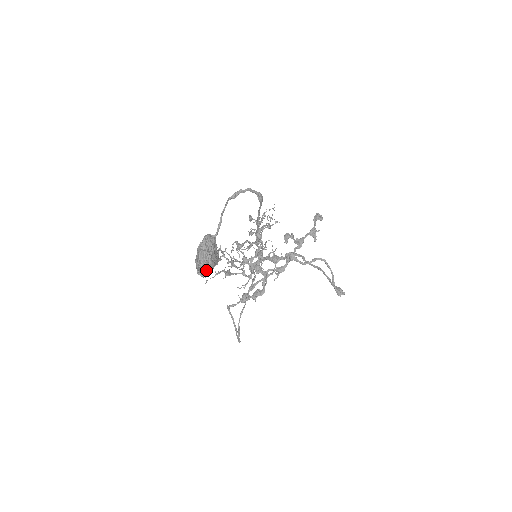
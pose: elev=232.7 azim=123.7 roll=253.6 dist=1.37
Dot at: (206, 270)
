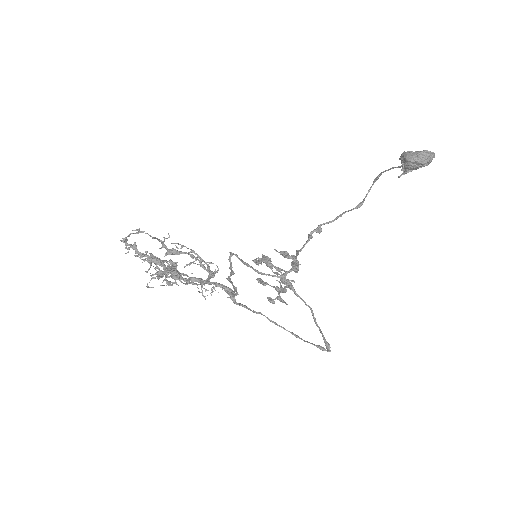
Dot at: (432, 158)
